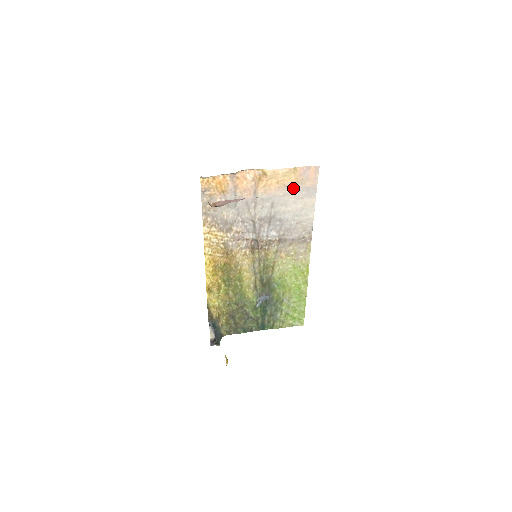
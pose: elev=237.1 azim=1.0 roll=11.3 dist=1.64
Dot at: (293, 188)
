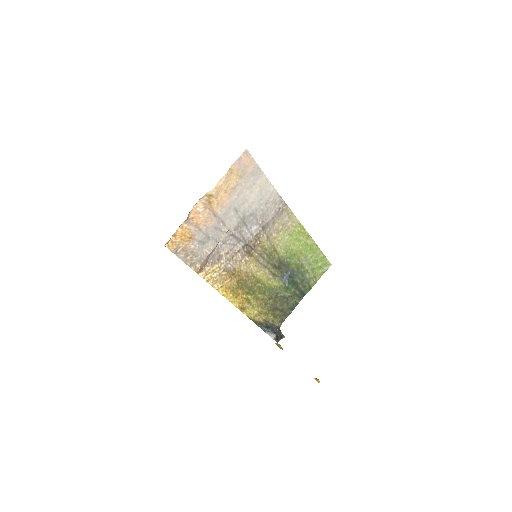
Dot at: (241, 184)
